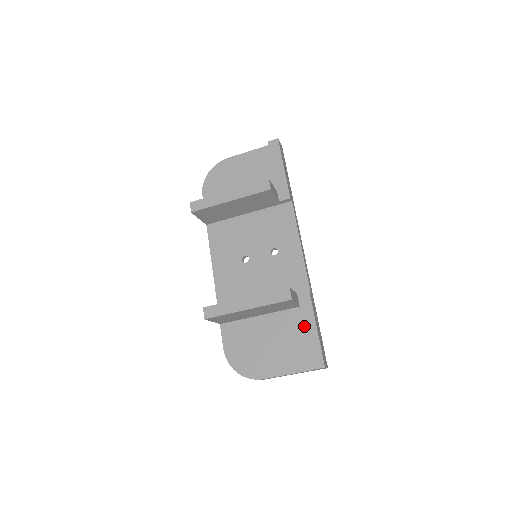
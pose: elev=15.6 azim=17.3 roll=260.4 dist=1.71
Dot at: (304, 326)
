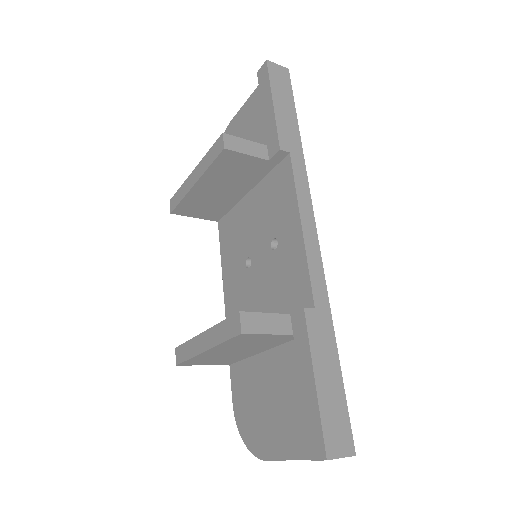
Dot at: (299, 374)
